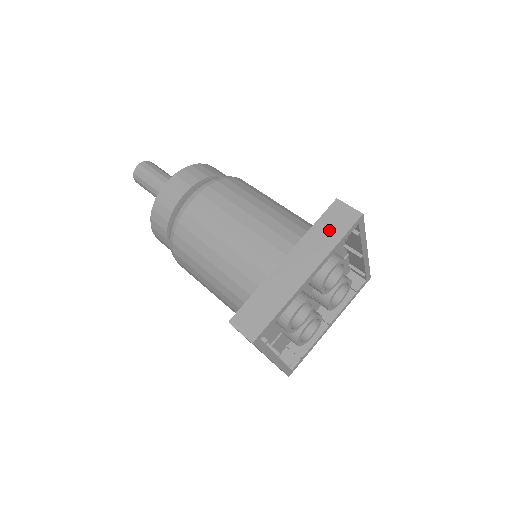
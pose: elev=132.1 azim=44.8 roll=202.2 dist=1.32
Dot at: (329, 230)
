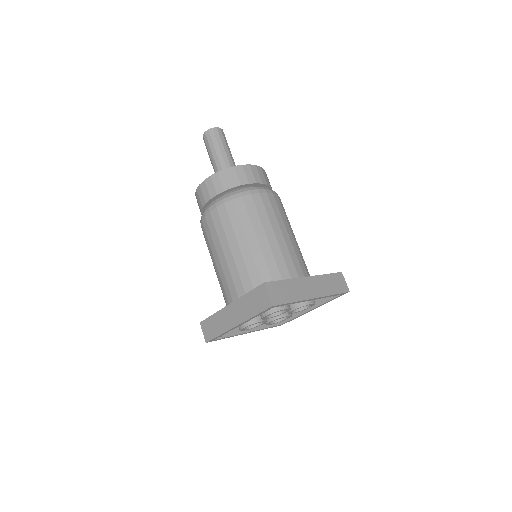
Dot at: (253, 303)
